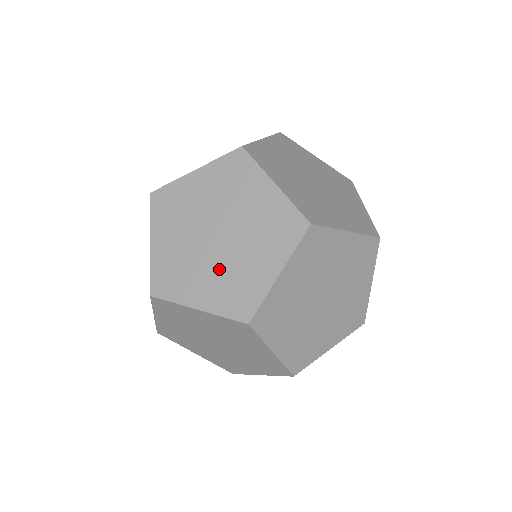
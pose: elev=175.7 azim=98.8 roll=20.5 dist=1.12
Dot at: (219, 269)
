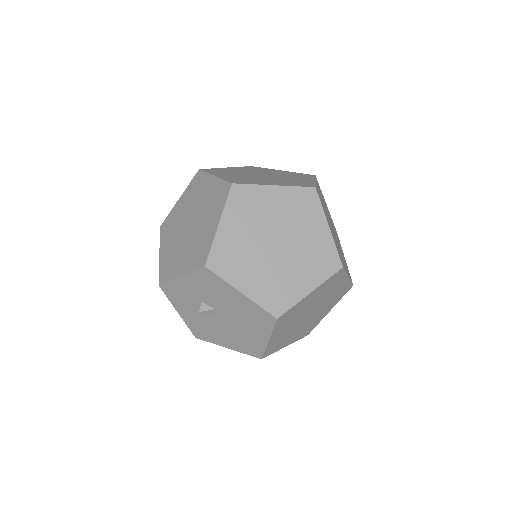
Dot at: (304, 326)
